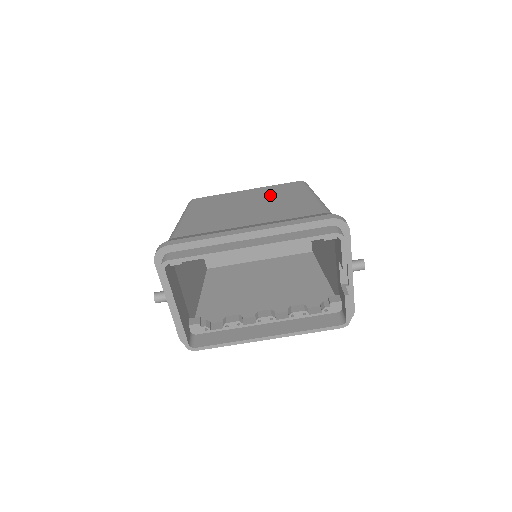
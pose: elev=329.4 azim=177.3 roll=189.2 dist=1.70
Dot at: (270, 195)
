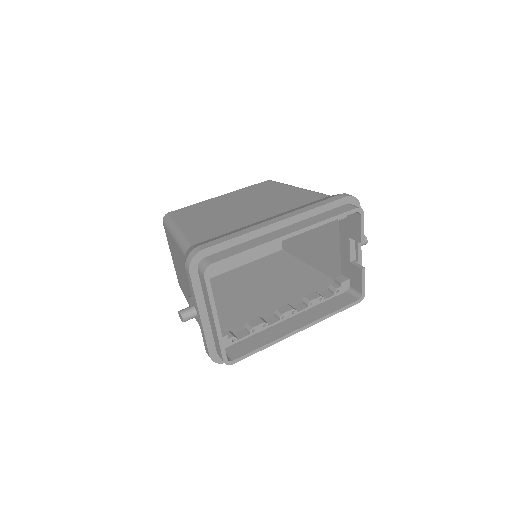
Dot at: (253, 194)
